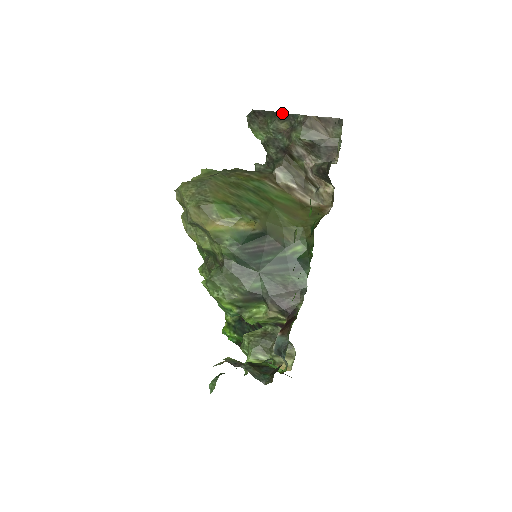
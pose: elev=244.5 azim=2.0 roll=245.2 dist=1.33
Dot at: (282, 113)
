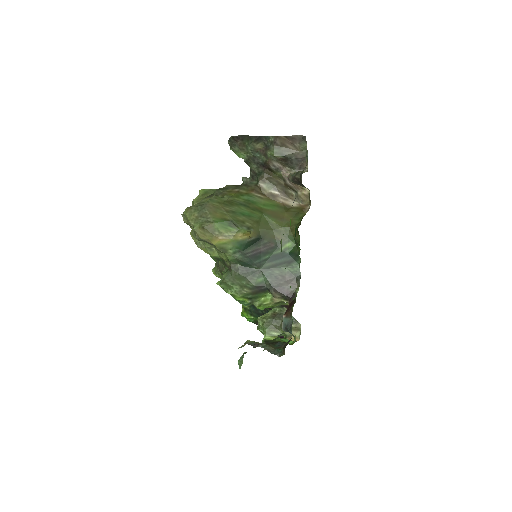
Dot at: (256, 136)
